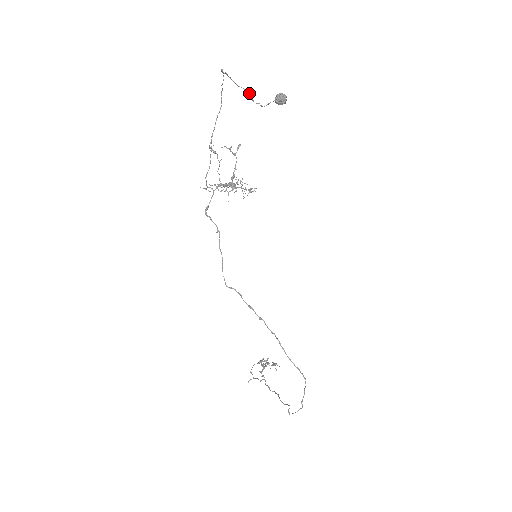
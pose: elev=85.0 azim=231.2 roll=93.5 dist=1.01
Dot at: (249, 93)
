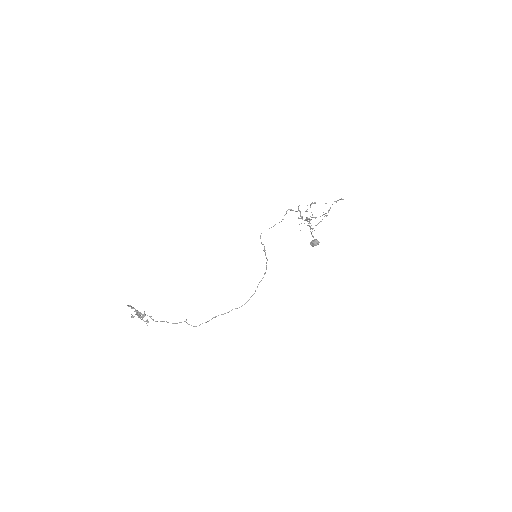
Dot at: (321, 221)
